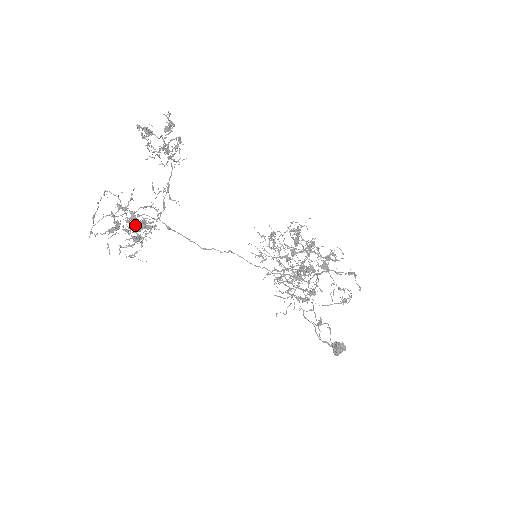
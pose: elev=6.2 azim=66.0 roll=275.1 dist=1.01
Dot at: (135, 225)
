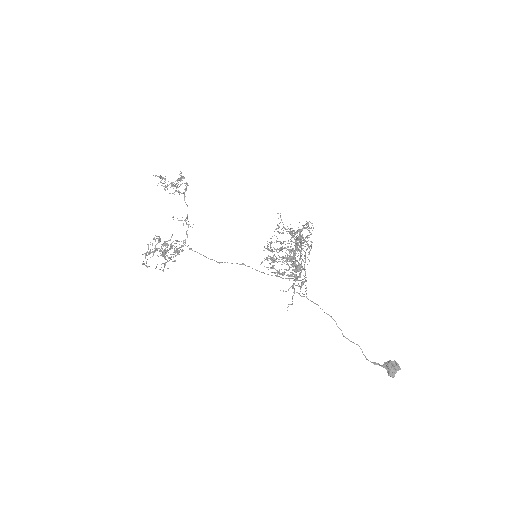
Dot at: (171, 254)
